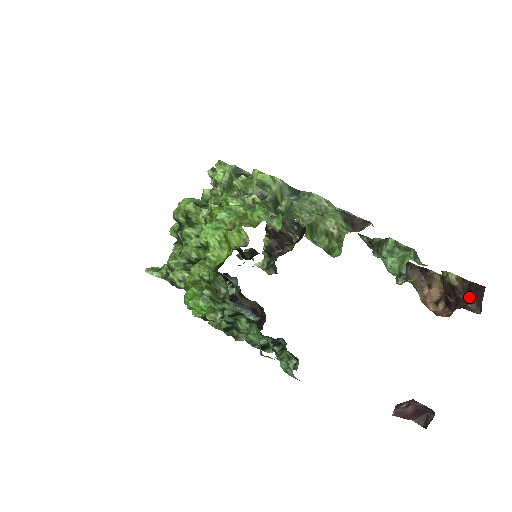
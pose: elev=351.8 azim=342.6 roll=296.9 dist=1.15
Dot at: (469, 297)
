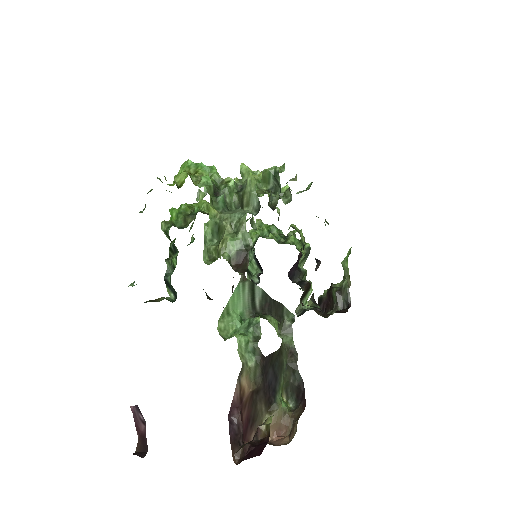
Dot at: (251, 446)
